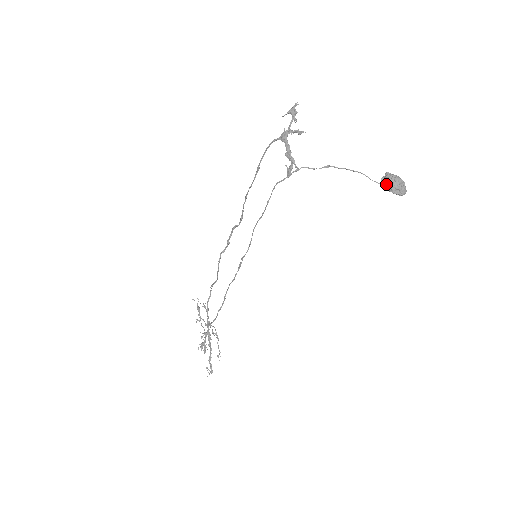
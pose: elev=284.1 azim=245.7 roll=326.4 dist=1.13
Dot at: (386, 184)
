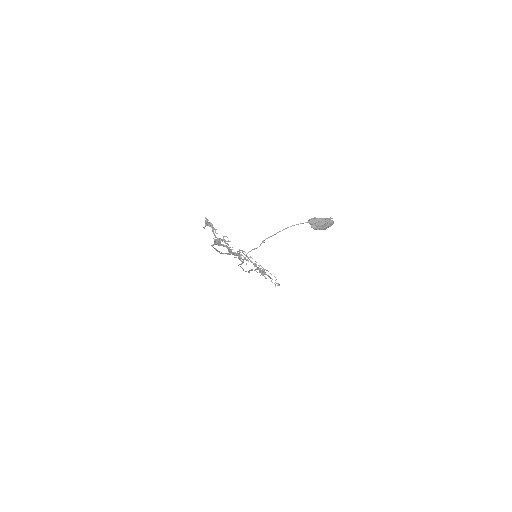
Dot at: (314, 229)
